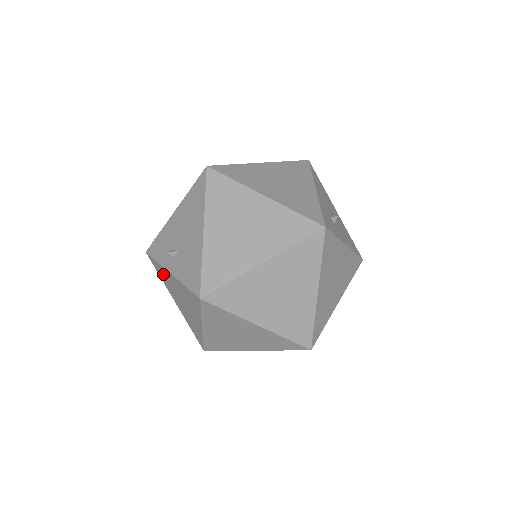
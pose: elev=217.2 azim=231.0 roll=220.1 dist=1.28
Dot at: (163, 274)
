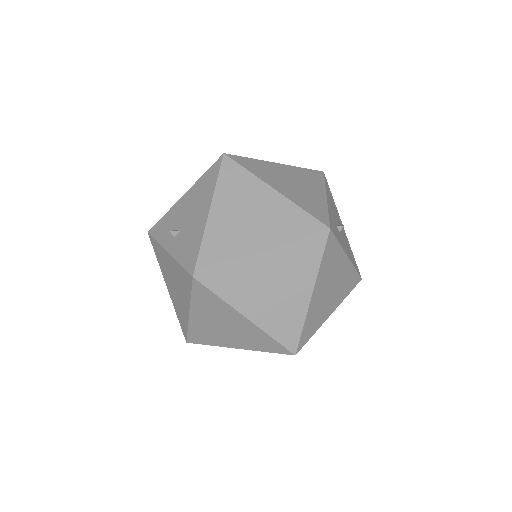
Dot at: (161, 255)
